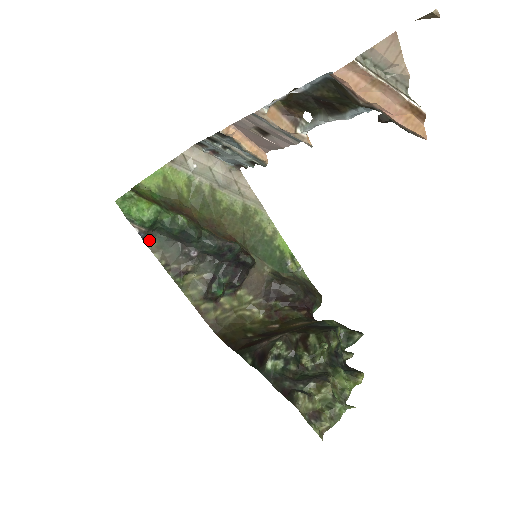
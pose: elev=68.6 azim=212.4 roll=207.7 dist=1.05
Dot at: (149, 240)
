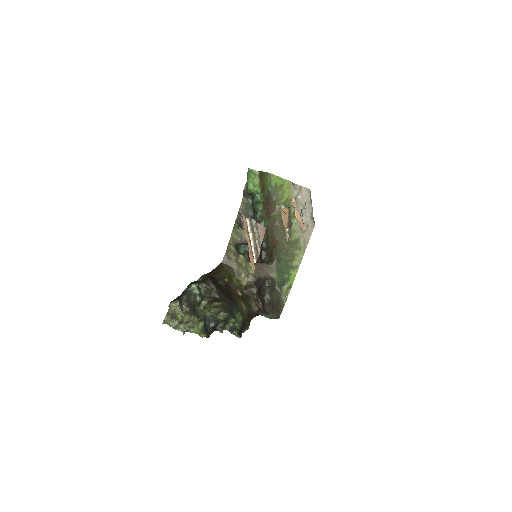
Dot at: (245, 197)
